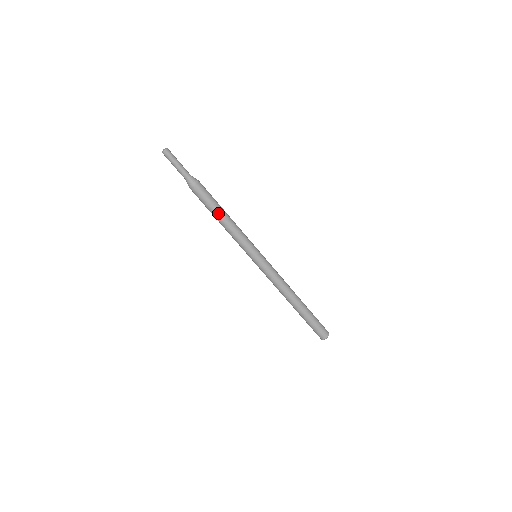
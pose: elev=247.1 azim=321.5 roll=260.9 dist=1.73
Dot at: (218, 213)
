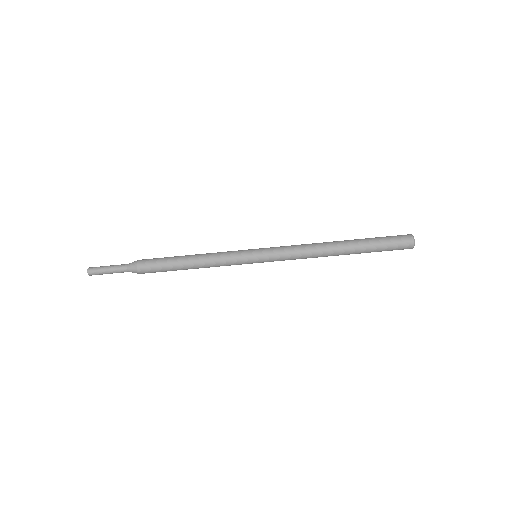
Dot at: (180, 263)
